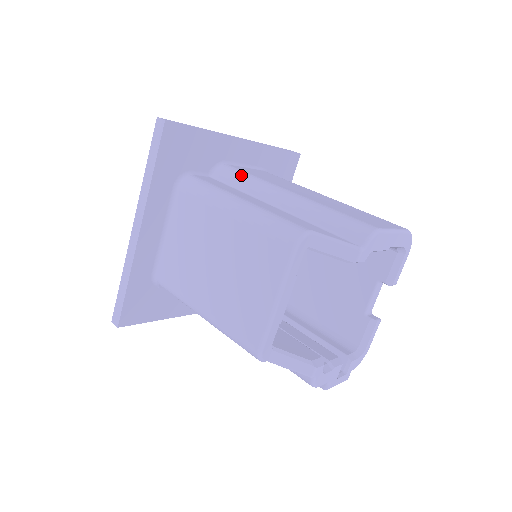
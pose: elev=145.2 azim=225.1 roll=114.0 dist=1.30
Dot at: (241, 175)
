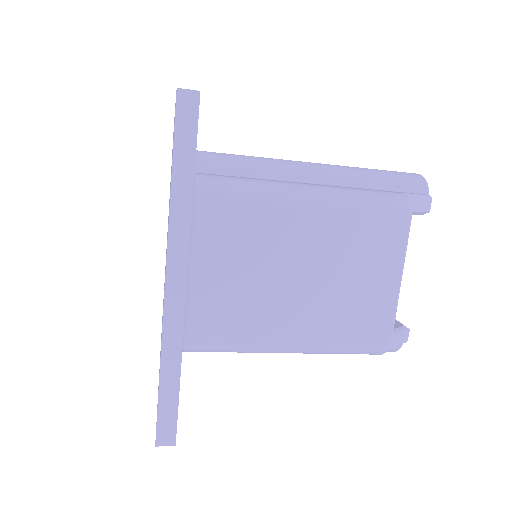
Dot at: (237, 158)
